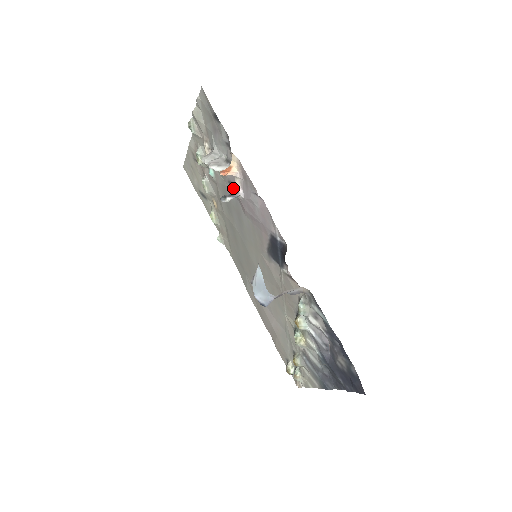
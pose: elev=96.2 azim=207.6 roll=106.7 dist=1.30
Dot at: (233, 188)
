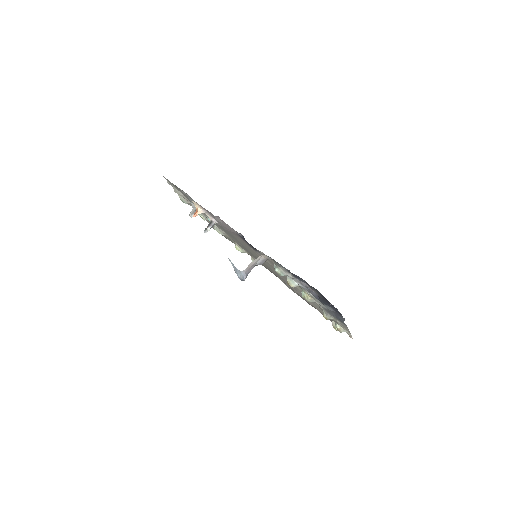
Dot at: occluded
